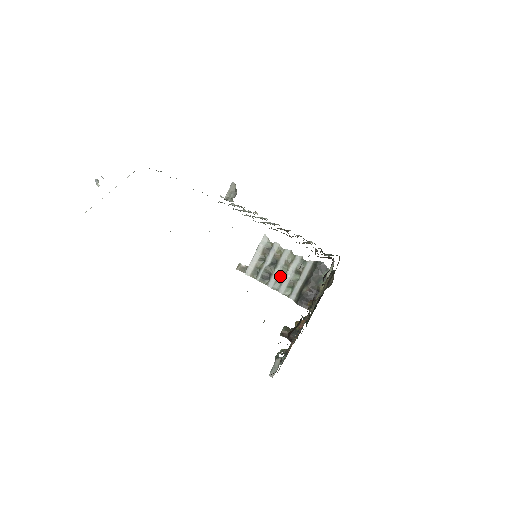
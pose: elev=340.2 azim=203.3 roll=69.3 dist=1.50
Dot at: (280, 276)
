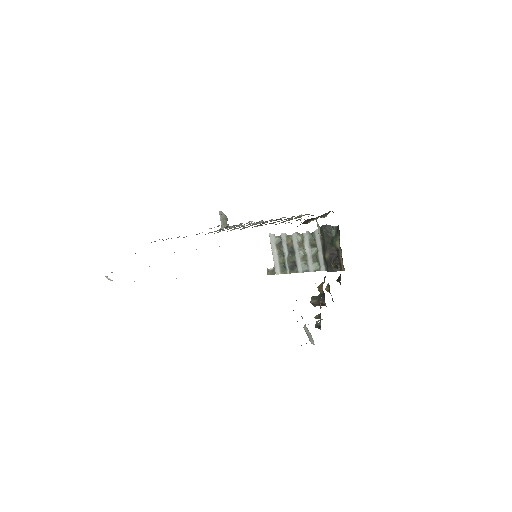
Dot at: (302, 258)
